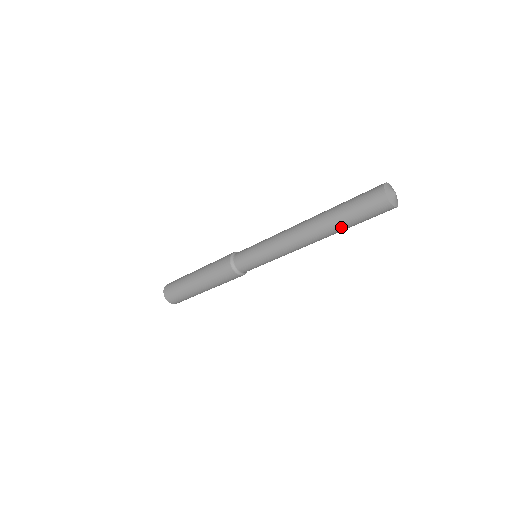
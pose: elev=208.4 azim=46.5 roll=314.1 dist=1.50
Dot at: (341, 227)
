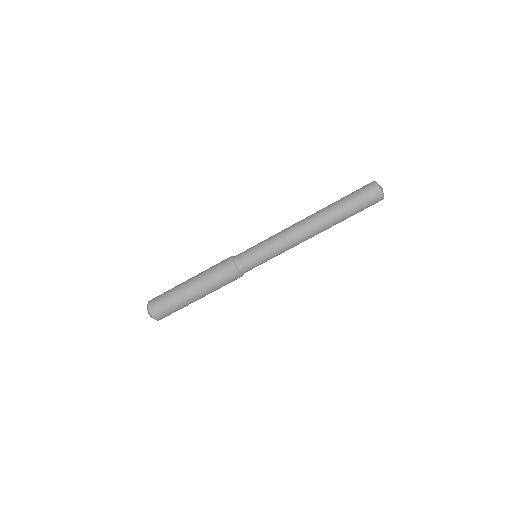
Dot at: (342, 218)
